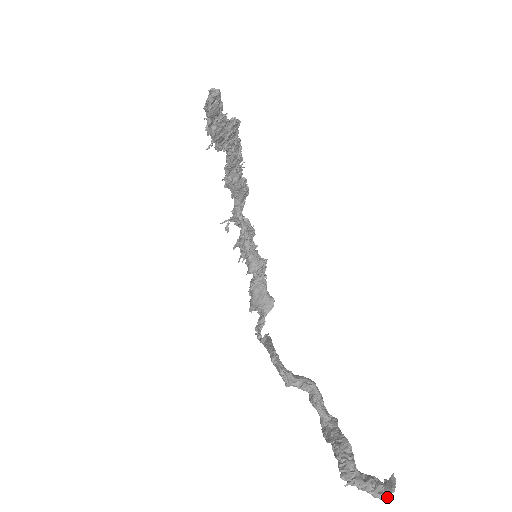
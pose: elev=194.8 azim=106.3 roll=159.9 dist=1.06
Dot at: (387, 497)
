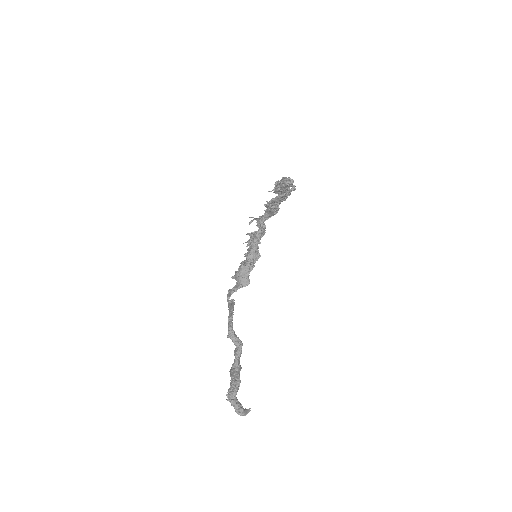
Dot at: occluded
